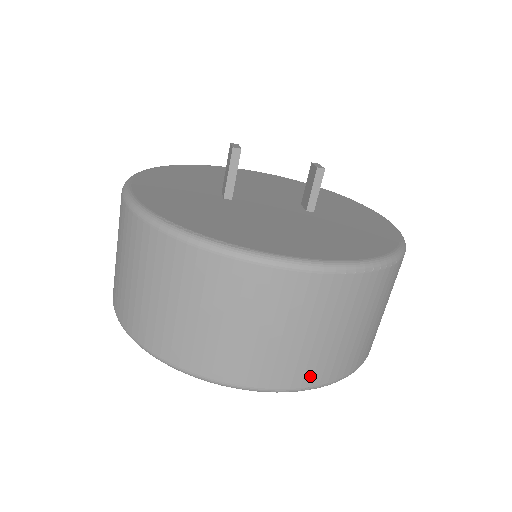
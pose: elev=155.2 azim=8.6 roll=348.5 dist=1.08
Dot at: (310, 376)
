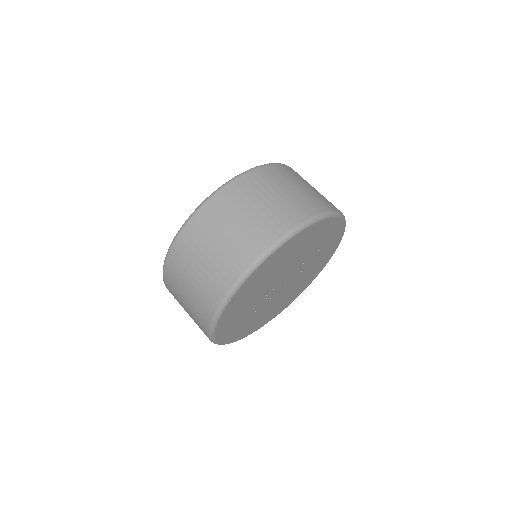
Dot at: (288, 221)
